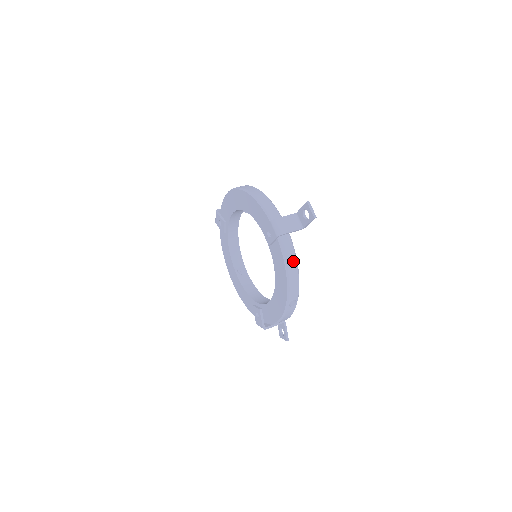
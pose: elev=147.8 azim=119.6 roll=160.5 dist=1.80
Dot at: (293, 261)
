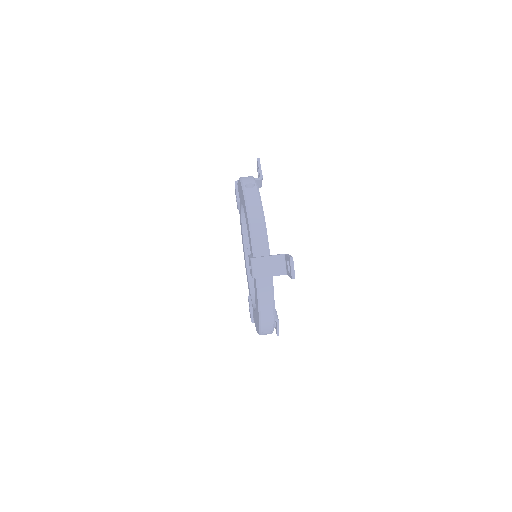
Dot at: (269, 302)
